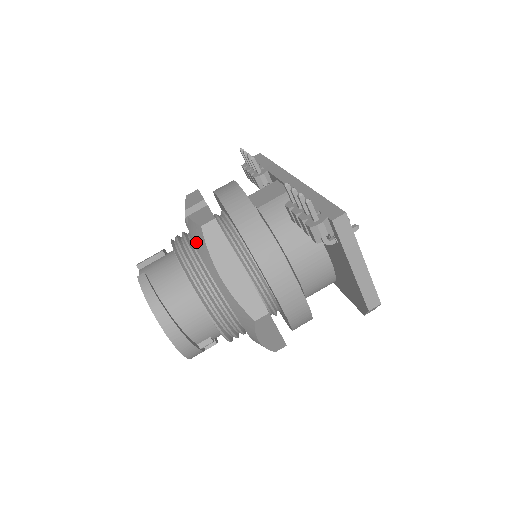
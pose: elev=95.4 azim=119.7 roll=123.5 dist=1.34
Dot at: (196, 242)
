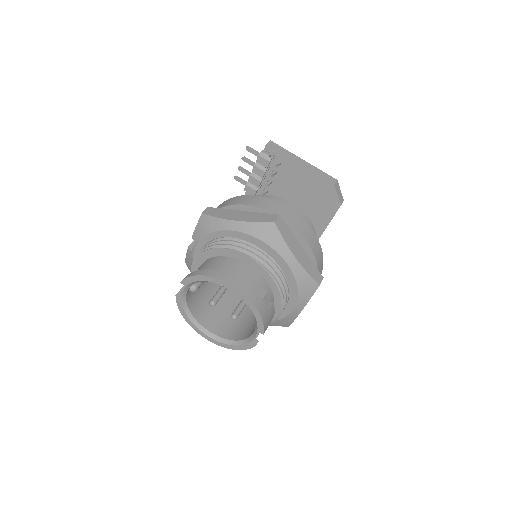
Dot at: (206, 232)
